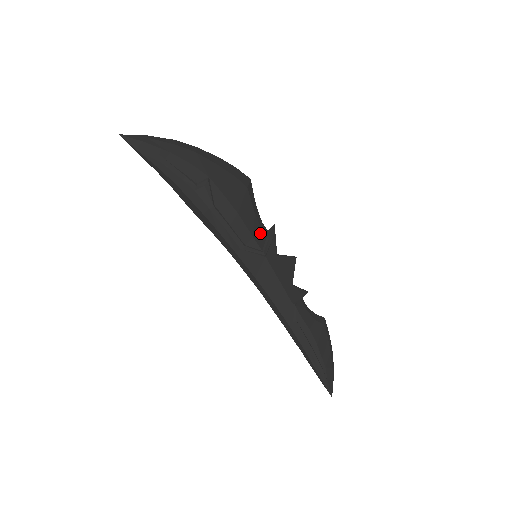
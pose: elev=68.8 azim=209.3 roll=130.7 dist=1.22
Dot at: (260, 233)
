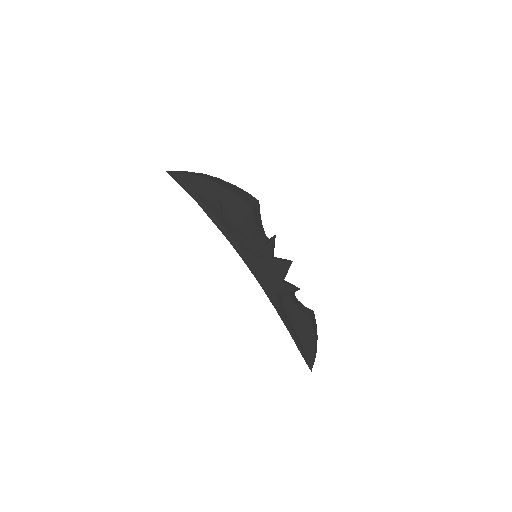
Dot at: (259, 240)
